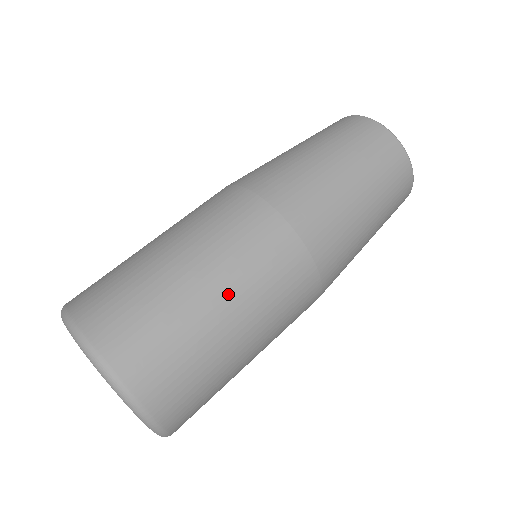
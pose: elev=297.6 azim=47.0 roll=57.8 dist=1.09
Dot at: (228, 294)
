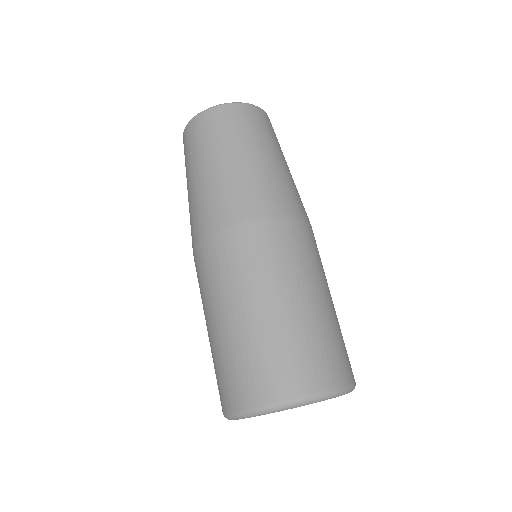
Dot at: (292, 289)
